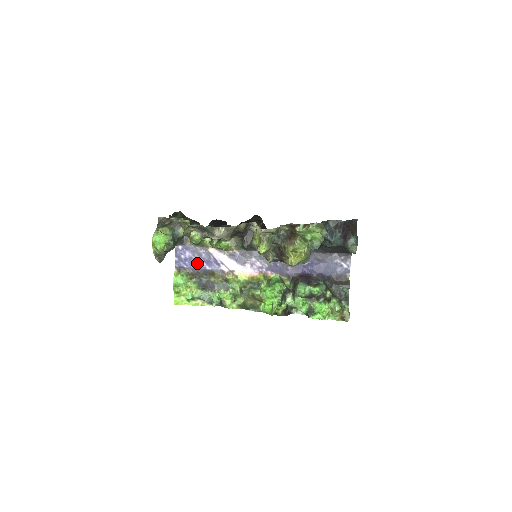
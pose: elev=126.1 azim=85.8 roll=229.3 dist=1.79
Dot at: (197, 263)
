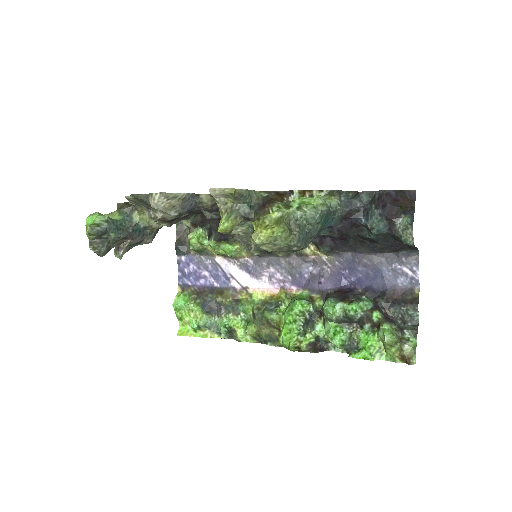
Dot at: (203, 278)
